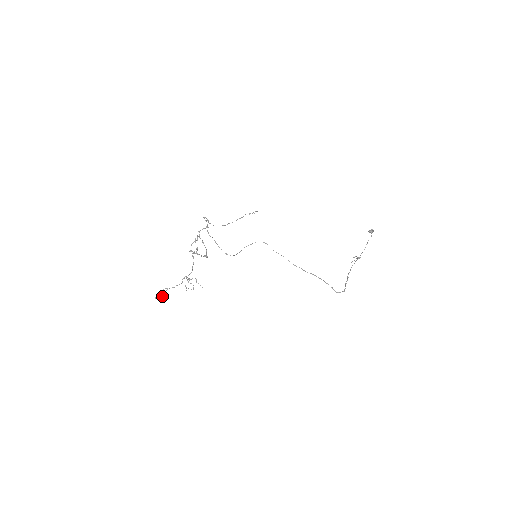
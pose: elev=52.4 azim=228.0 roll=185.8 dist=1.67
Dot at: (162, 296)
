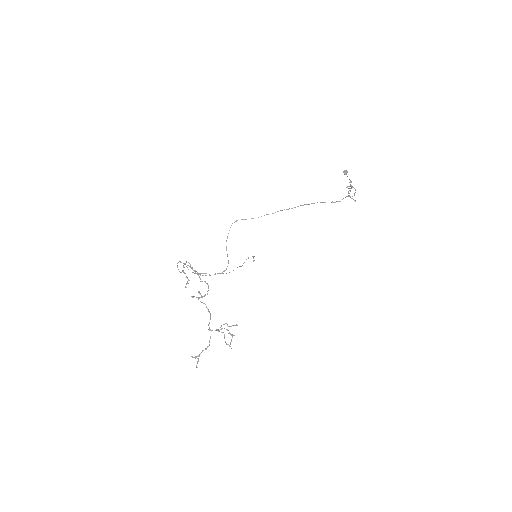
Dot at: (199, 356)
